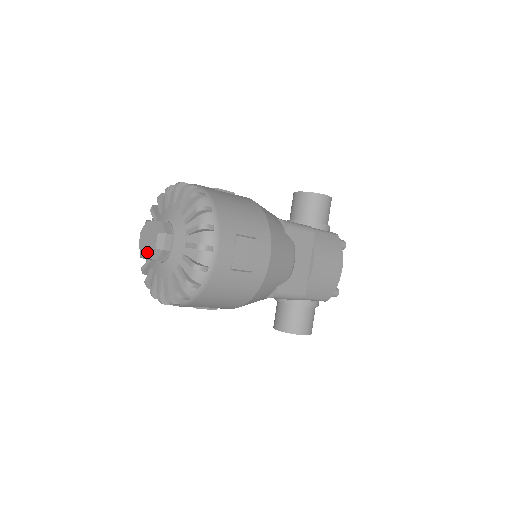
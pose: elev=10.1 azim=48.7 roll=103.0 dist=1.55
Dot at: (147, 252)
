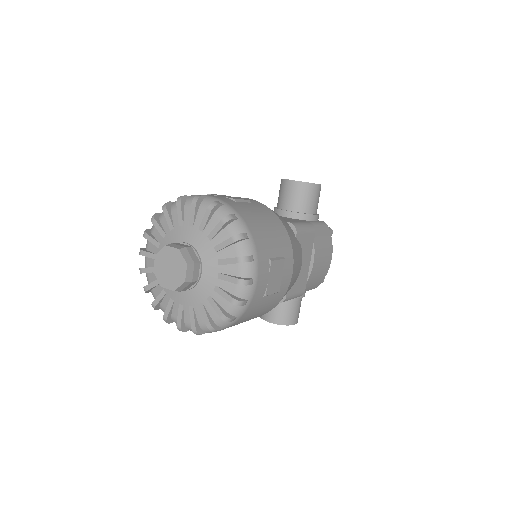
Dot at: (170, 283)
